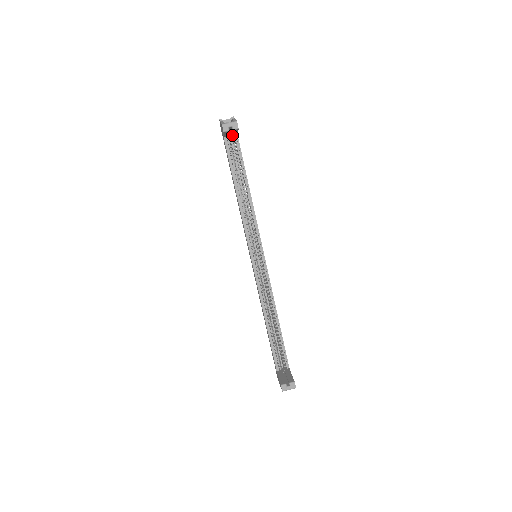
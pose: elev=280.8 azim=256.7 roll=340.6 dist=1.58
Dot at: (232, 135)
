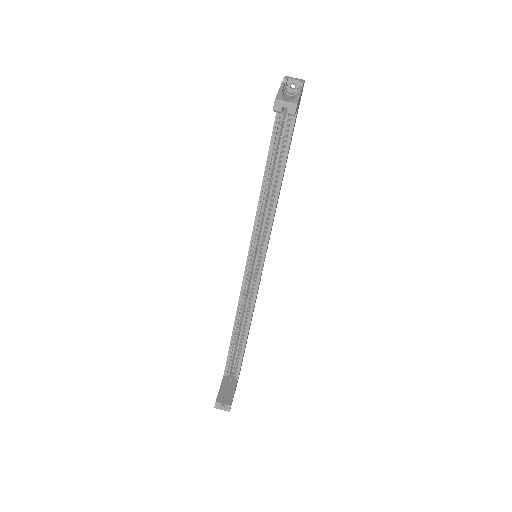
Dot at: occluded
